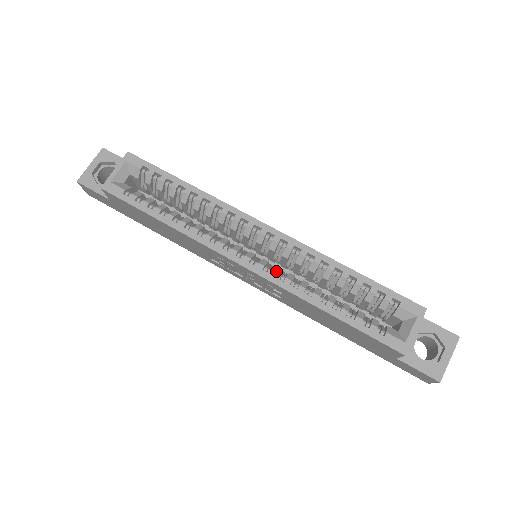
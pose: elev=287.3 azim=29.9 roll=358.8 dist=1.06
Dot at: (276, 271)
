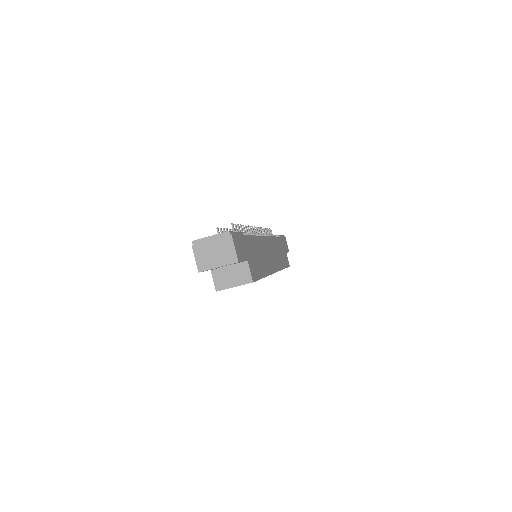
Dot at: occluded
